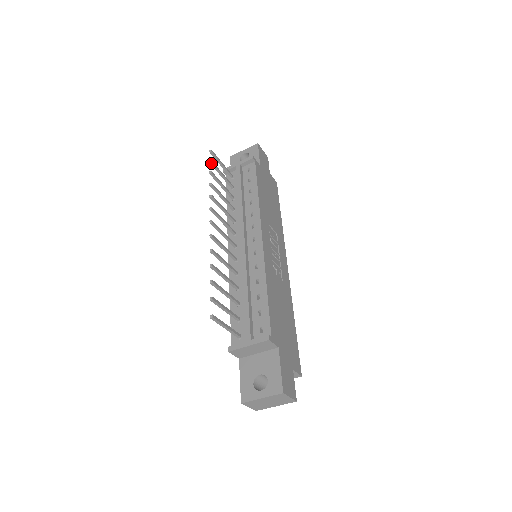
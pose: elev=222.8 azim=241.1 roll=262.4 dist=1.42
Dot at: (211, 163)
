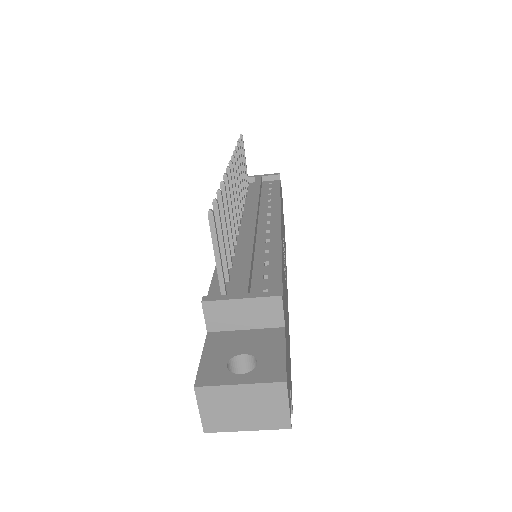
Dot at: (240, 141)
